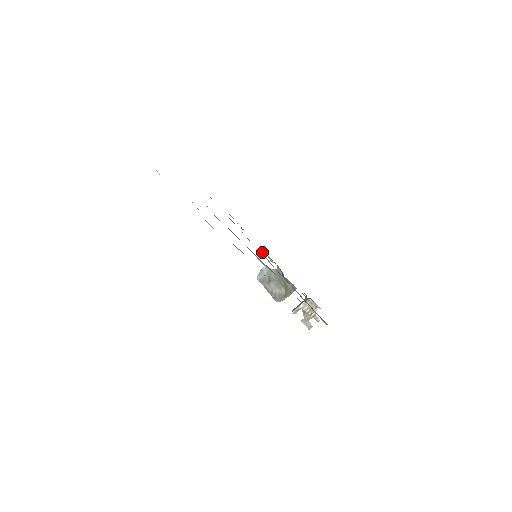
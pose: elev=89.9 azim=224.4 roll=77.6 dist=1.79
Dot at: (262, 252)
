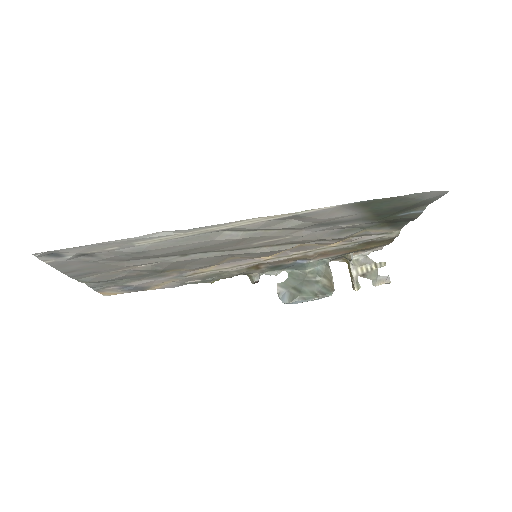
Dot at: (256, 276)
